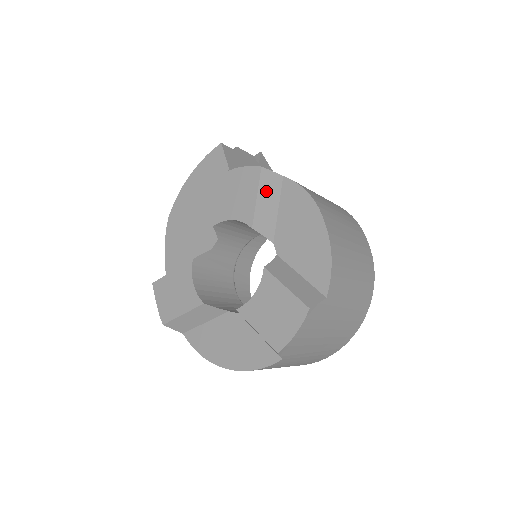
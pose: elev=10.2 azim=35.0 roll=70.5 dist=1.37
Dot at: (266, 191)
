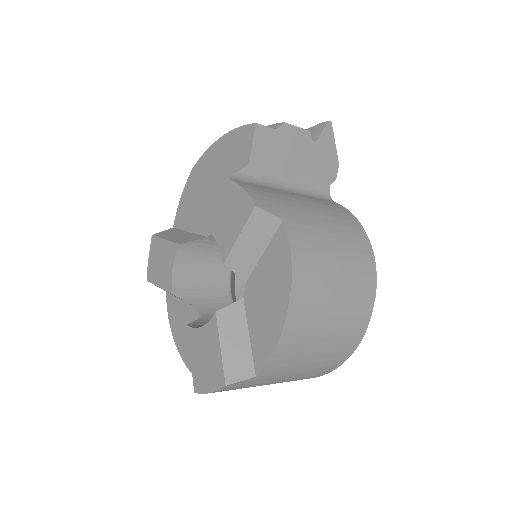
Dot at: (253, 232)
